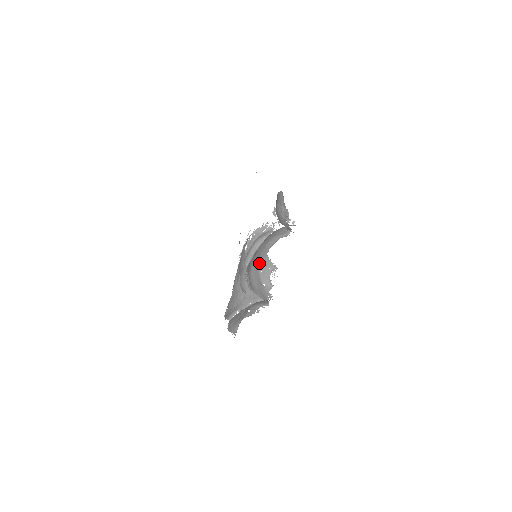
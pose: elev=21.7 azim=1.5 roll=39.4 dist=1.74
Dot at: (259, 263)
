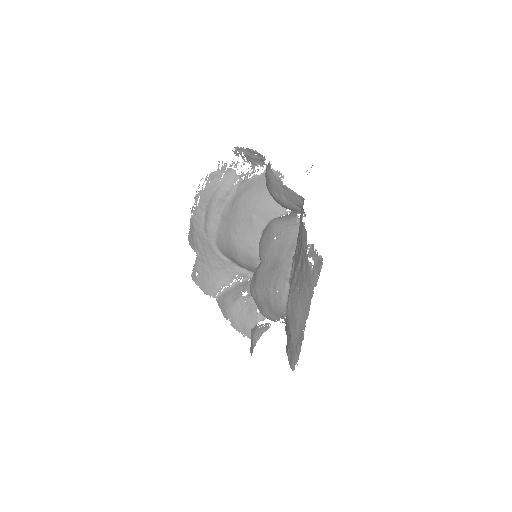
Dot at: (252, 251)
